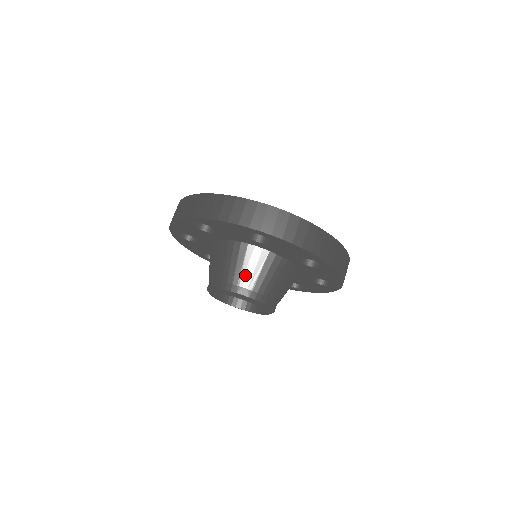
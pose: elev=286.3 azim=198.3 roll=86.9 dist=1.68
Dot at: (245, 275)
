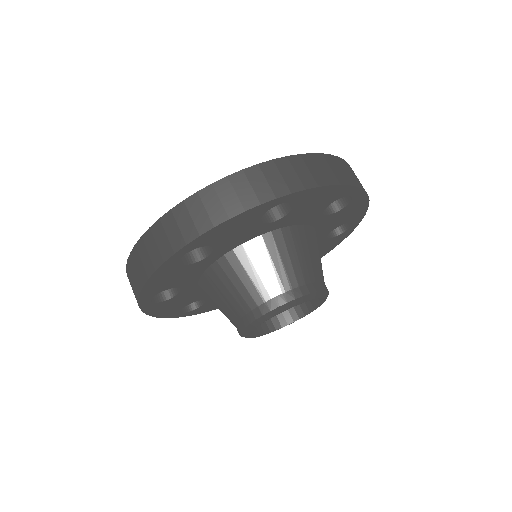
Dot at: (316, 265)
